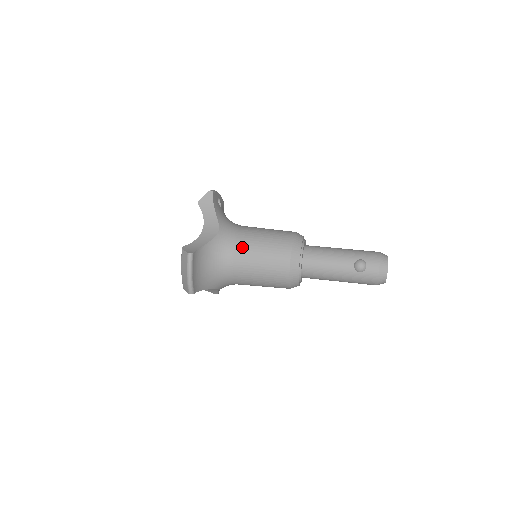
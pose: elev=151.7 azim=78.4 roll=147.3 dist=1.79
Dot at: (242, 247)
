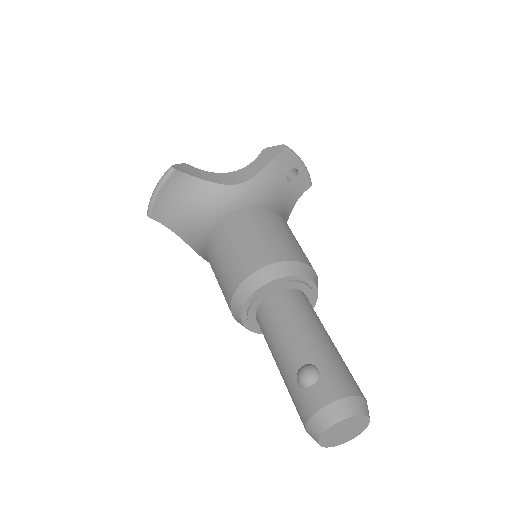
Dot at: (234, 219)
